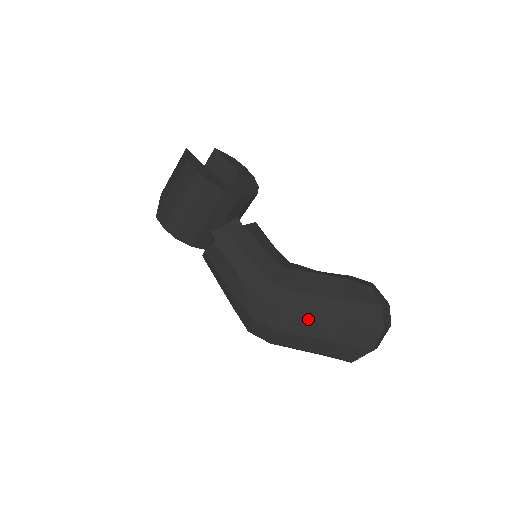
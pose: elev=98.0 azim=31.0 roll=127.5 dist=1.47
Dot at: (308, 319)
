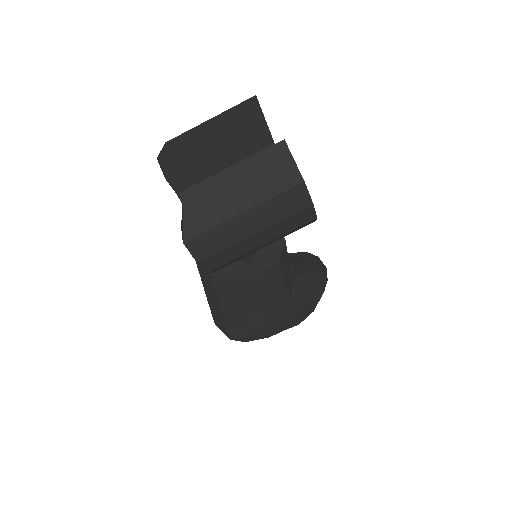
Dot at: (297, 319)
